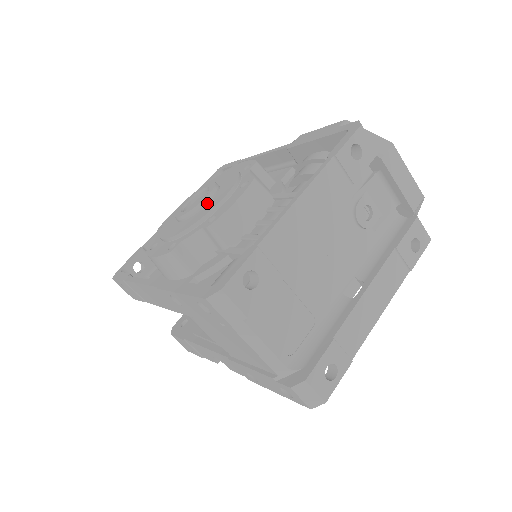
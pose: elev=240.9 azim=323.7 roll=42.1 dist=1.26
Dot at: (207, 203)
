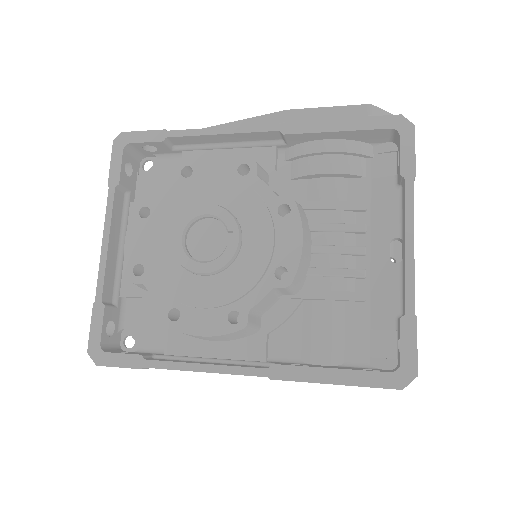
Dot at: (241, 245)
